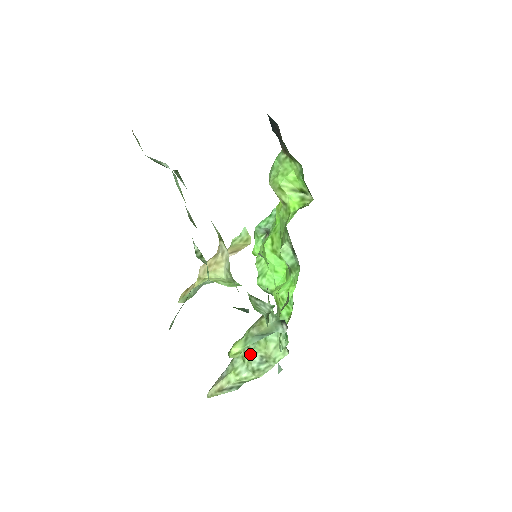
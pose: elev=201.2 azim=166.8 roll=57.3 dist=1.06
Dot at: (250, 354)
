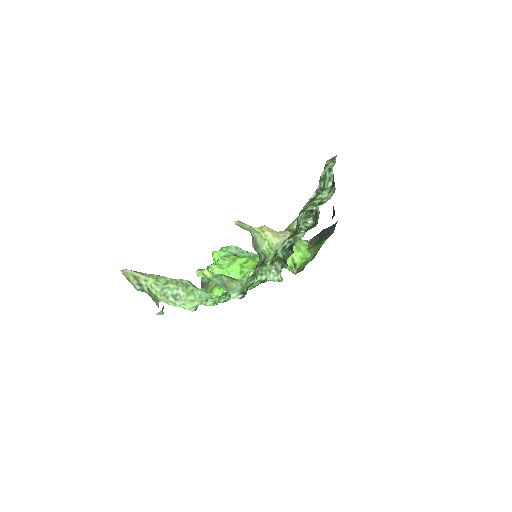
Dot at: (176, 285)
